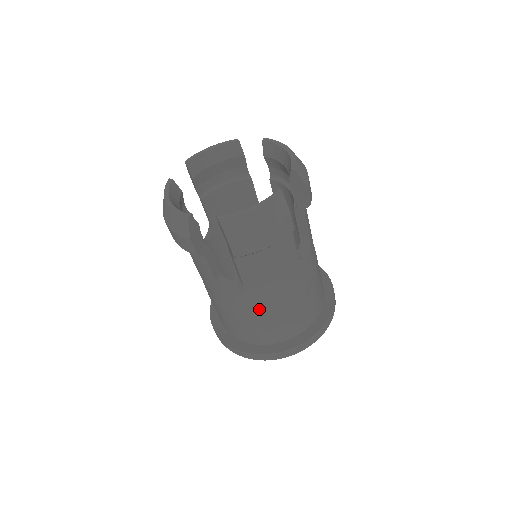
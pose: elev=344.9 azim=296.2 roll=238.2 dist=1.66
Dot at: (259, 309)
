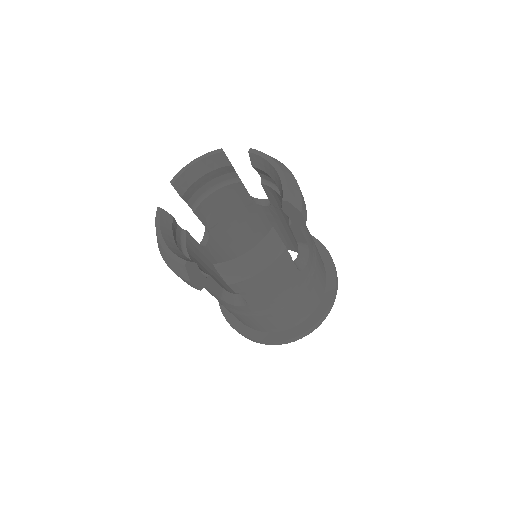
Dot at: (265, 314)
